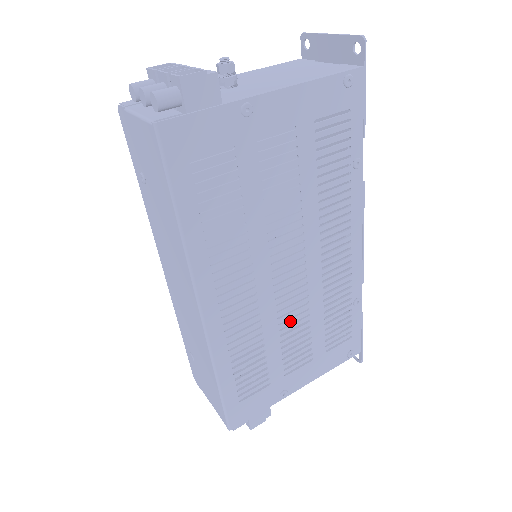
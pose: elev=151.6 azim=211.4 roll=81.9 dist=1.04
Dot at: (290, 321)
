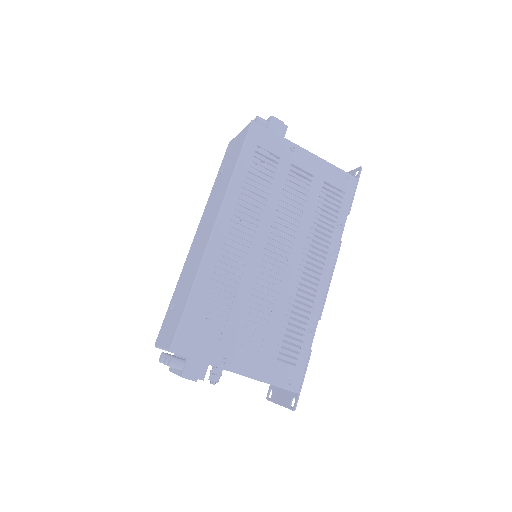
Dot at: (259, 296)
